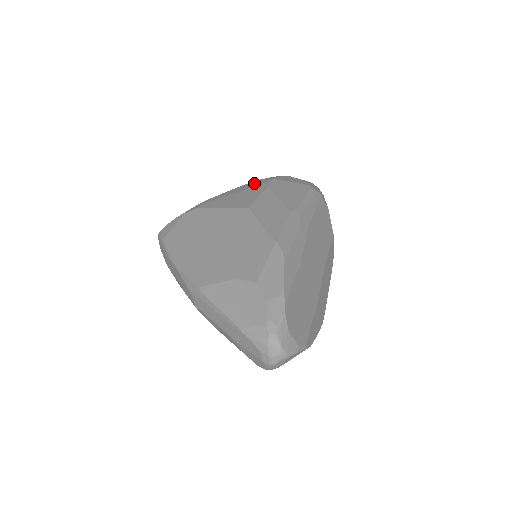
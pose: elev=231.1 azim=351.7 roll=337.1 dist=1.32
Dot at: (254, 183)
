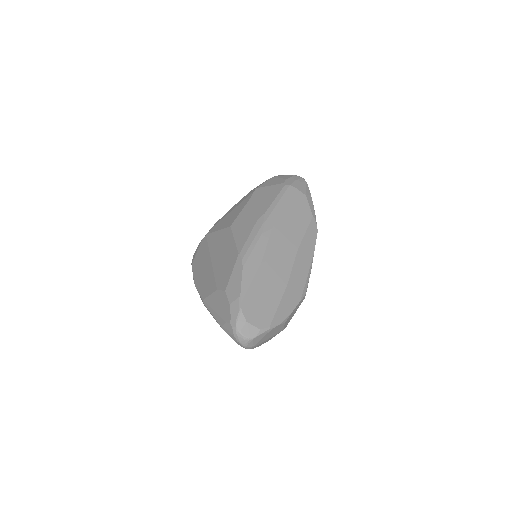
Dot at: (245, 196)
